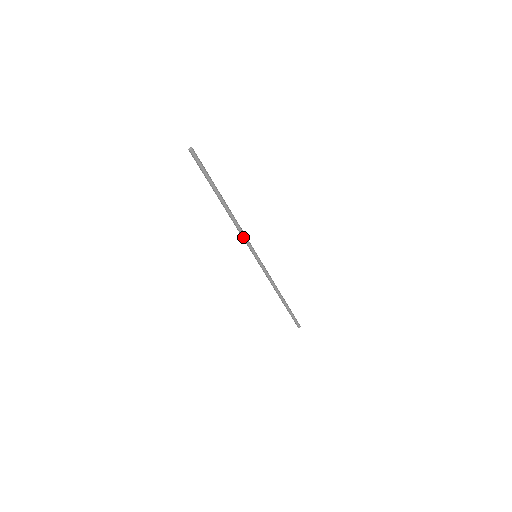
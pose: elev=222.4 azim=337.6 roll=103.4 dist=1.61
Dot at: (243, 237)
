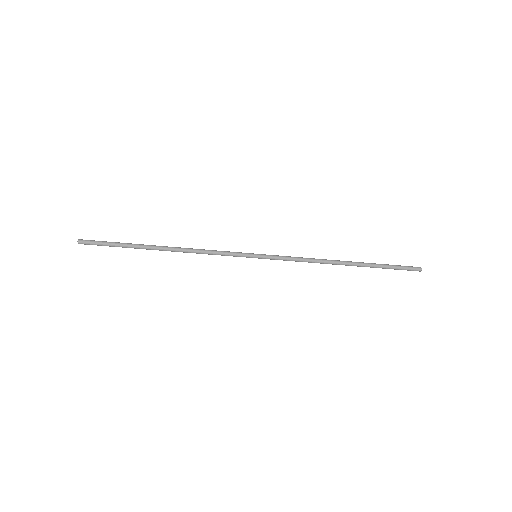
Dot at: (217, 254)
